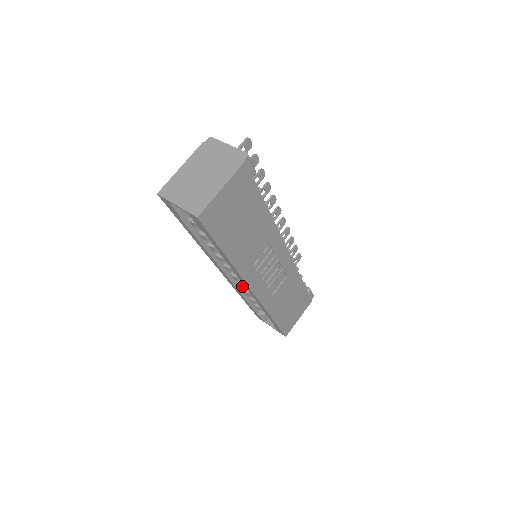
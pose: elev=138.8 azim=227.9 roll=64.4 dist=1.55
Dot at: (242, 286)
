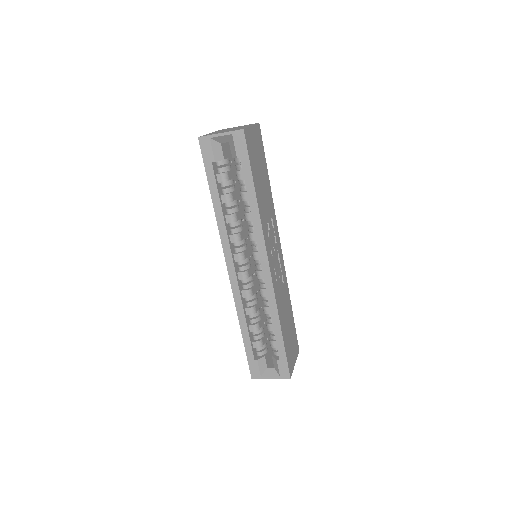
Dot at: (247, 292)
